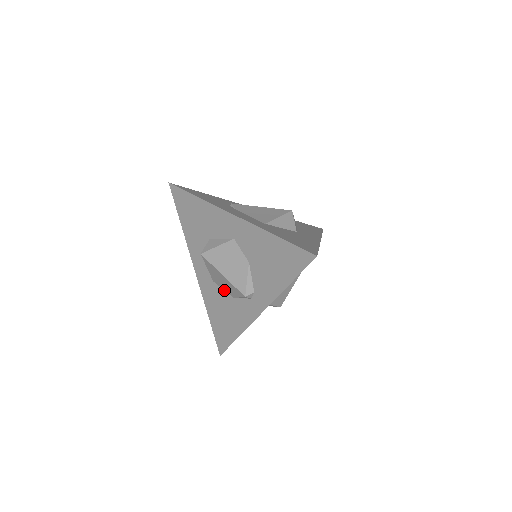
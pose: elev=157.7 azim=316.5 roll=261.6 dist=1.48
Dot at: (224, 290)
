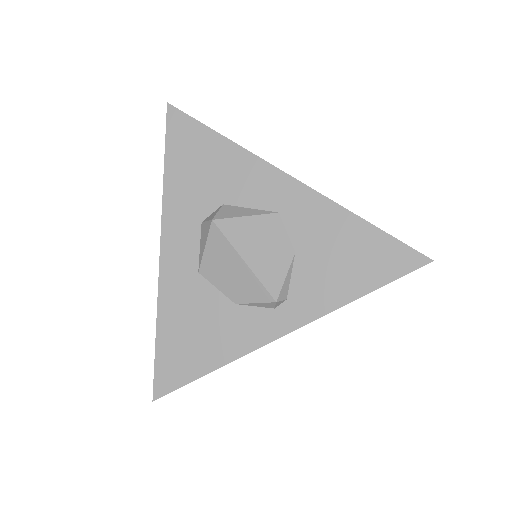
Dot at: (218, 289)
